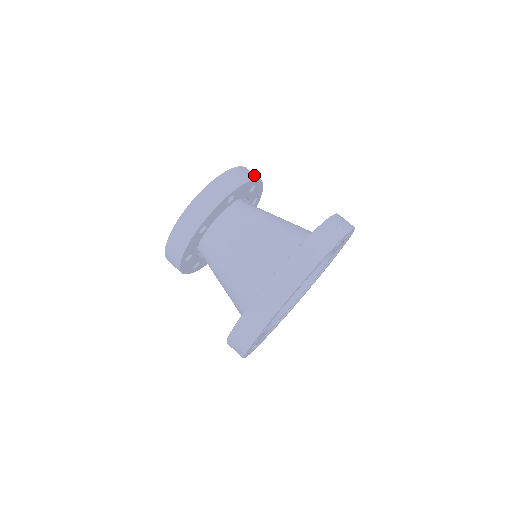
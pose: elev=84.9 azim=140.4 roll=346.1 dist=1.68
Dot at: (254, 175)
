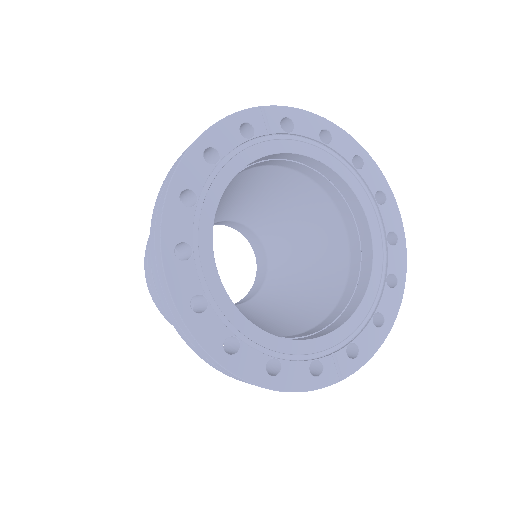
Dot at: occluded
